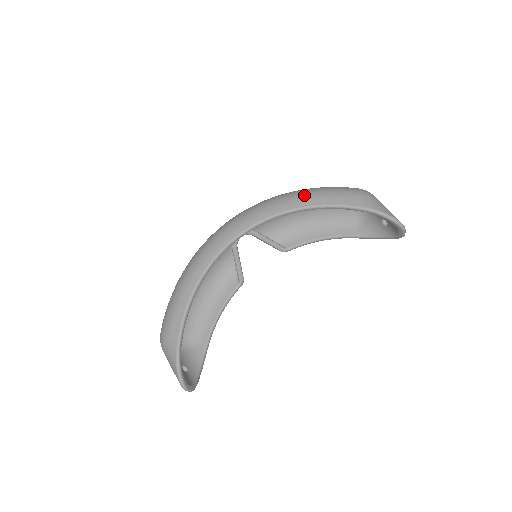
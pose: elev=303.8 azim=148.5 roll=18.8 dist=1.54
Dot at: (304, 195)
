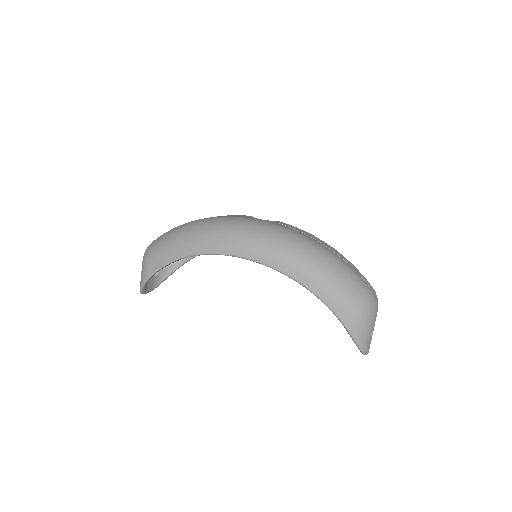
Dot at: (316, 275)
